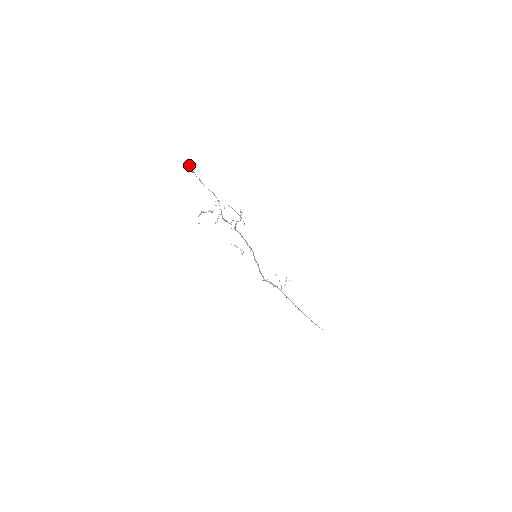
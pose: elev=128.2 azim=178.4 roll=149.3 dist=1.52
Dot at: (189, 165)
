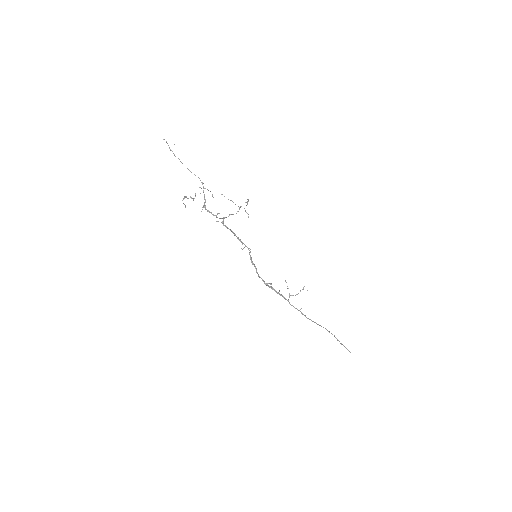
Dot at: (167, 143)
